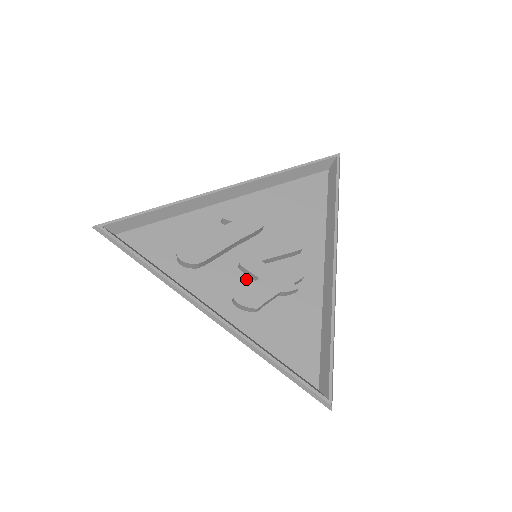
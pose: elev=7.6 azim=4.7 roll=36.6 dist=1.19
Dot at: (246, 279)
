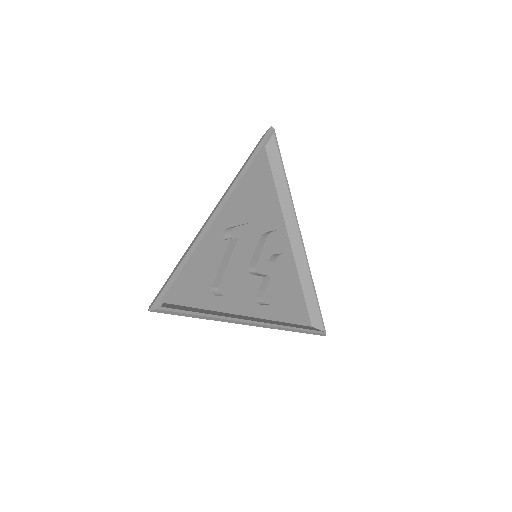
Dot at: (257, 279)
